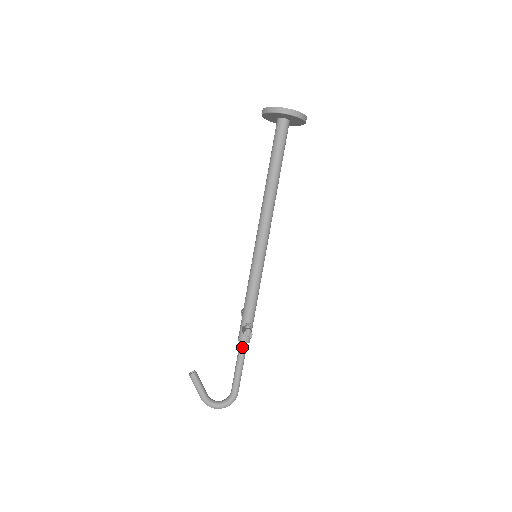
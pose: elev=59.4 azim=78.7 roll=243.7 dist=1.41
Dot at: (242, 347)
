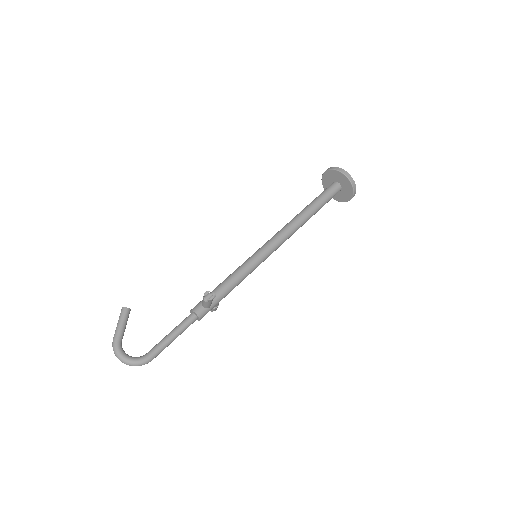
Dot at: (190, 317)
